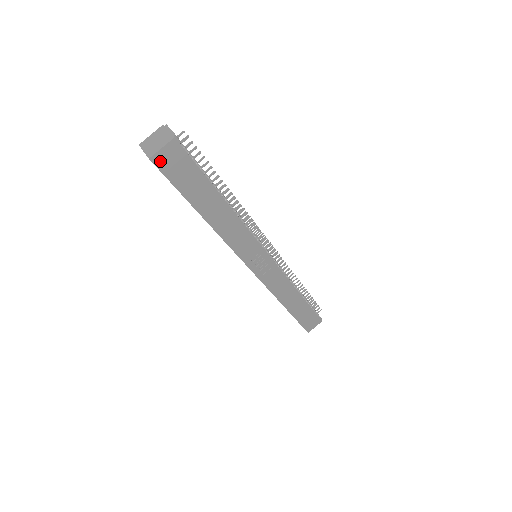
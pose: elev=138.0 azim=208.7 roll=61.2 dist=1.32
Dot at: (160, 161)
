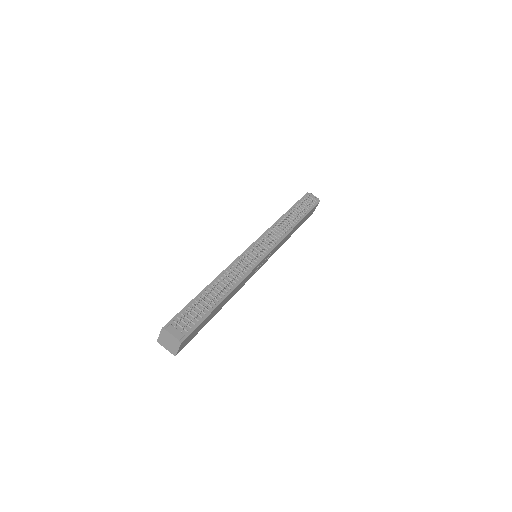
Dot at: (181, 349)
